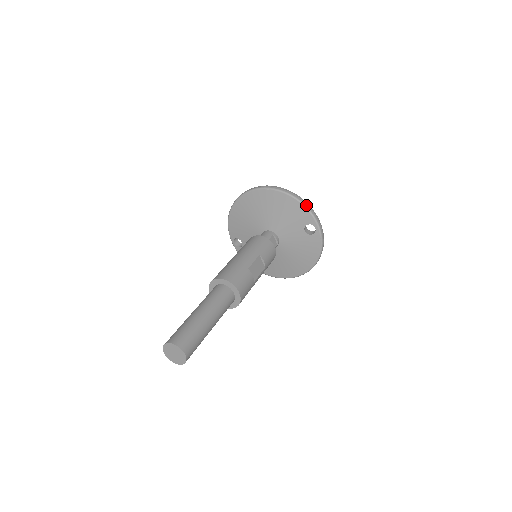
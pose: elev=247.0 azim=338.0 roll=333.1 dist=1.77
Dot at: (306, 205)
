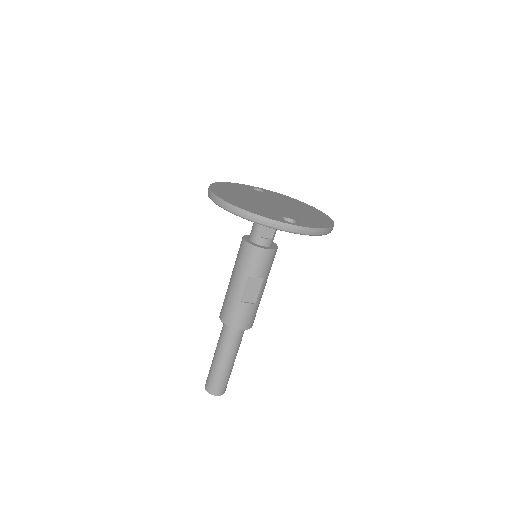
Dot at: (259, 222)
